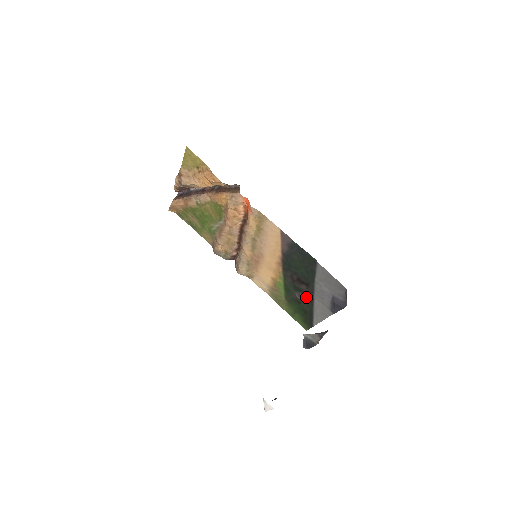
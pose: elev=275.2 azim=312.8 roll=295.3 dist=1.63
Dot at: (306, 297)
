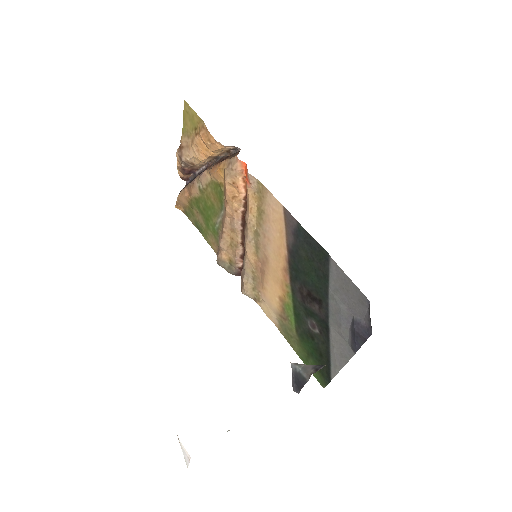
Dot at: (320, 326)
